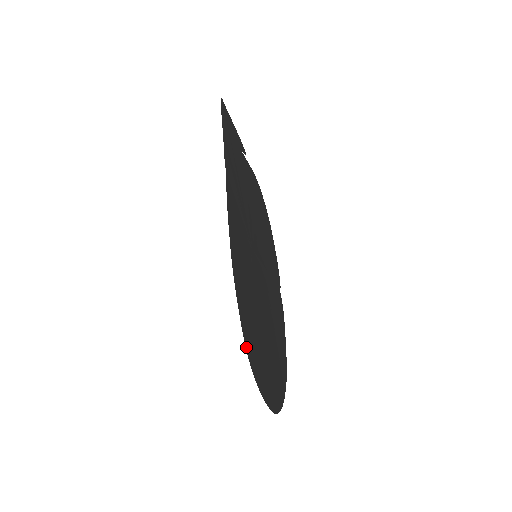
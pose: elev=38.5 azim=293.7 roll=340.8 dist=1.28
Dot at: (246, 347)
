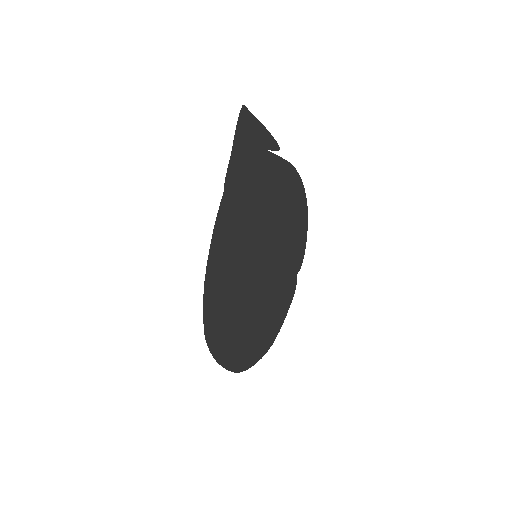
Dot at: (206, 335)
